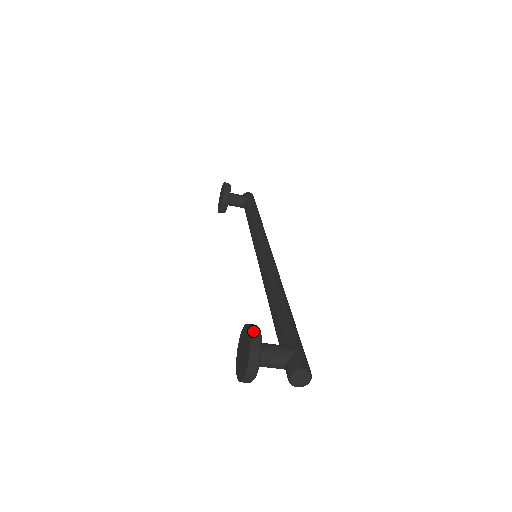
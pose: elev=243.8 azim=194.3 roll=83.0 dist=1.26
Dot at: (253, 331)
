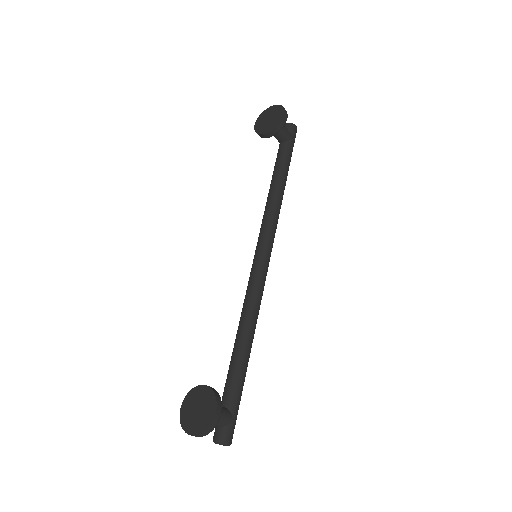
Dot at: (217, 415)
